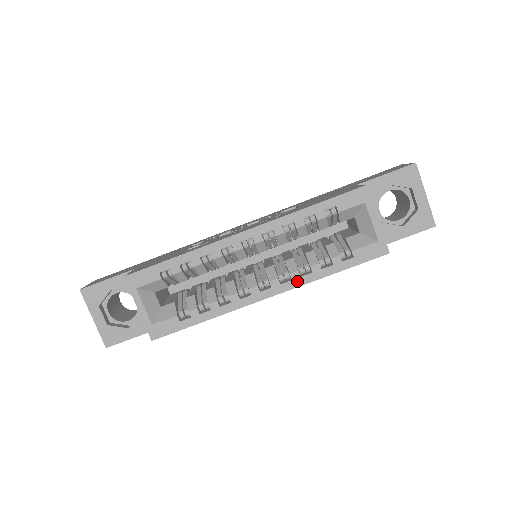
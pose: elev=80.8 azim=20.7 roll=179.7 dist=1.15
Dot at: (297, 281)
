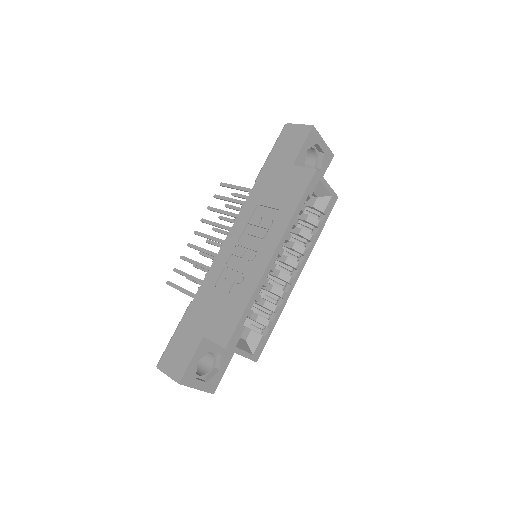
Dot at: (307, 254)
